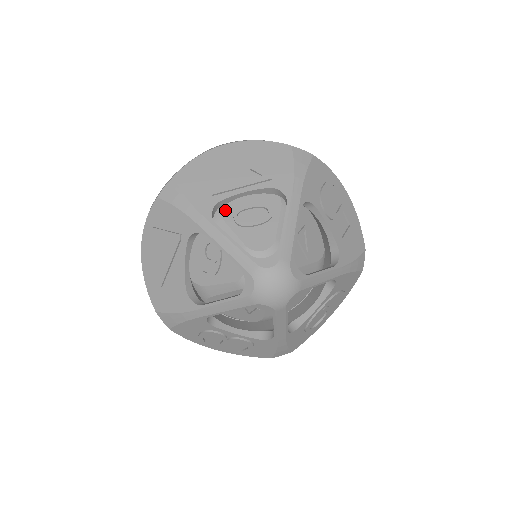
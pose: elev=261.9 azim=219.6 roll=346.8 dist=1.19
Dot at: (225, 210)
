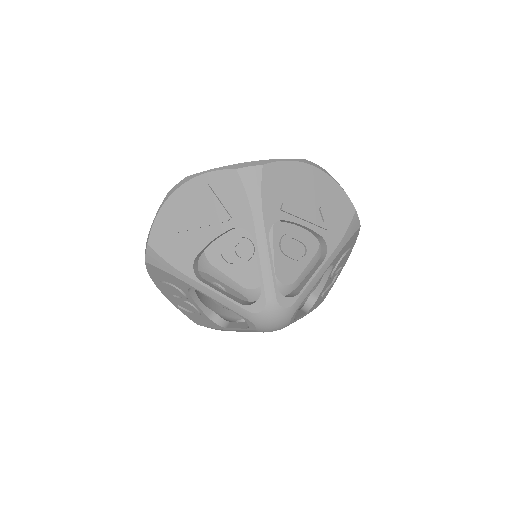
Dot at: (279, 227)
